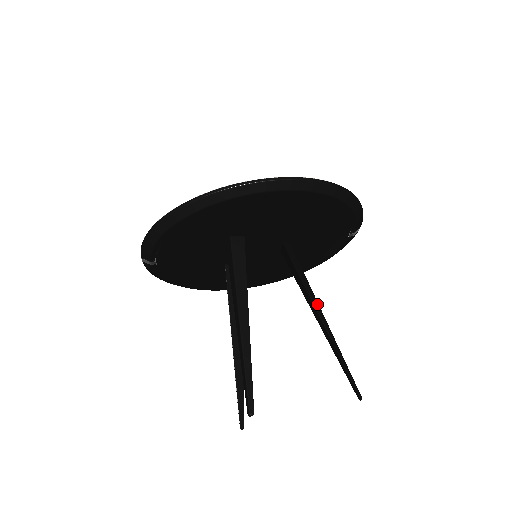
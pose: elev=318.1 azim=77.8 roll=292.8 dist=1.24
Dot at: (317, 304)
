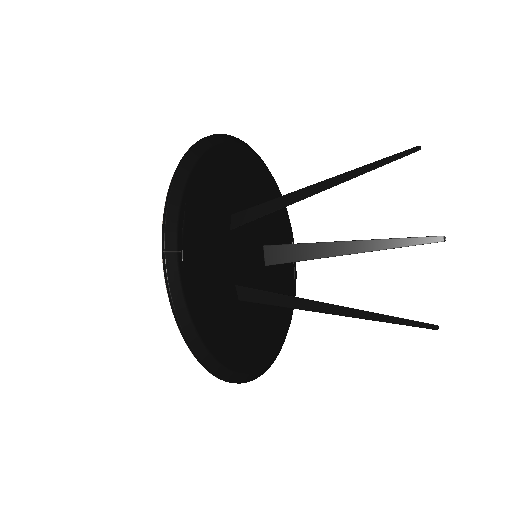
Dot at: (337, 246)
